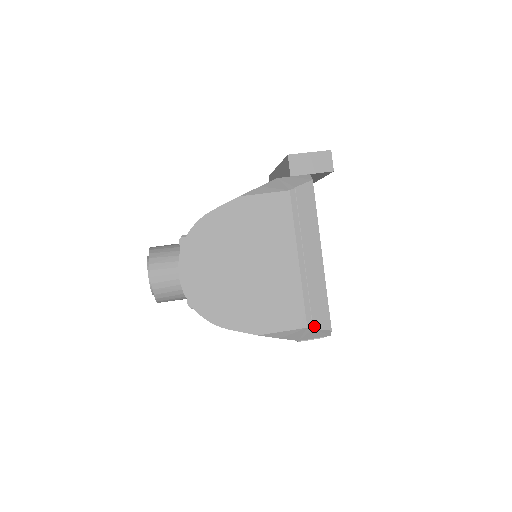
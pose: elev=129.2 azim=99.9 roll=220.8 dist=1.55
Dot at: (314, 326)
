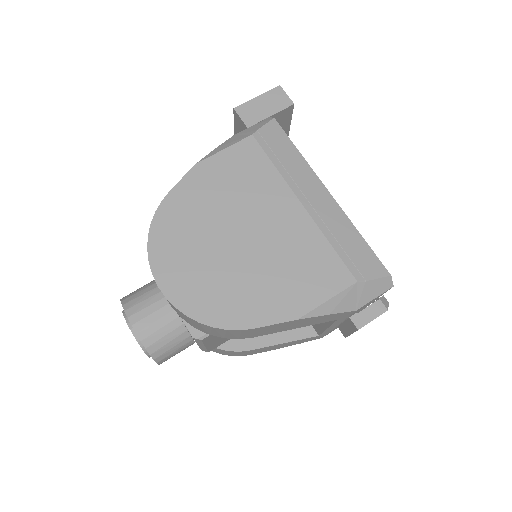
Dot at: (365, 277)
